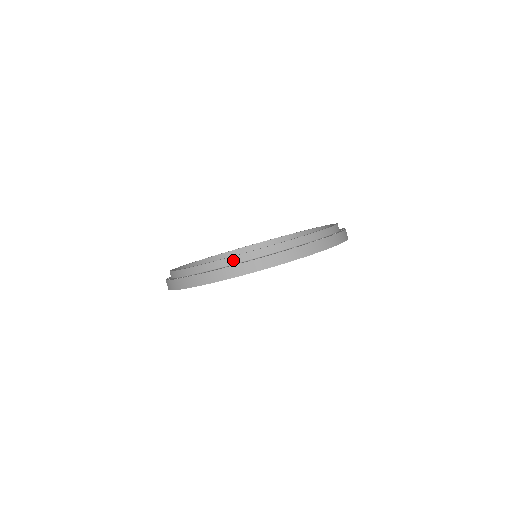
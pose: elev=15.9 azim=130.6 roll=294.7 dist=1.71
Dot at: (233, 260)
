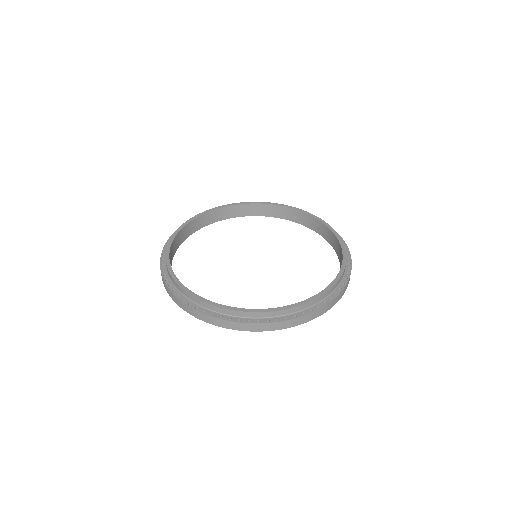
Dot at: (194, 299)
